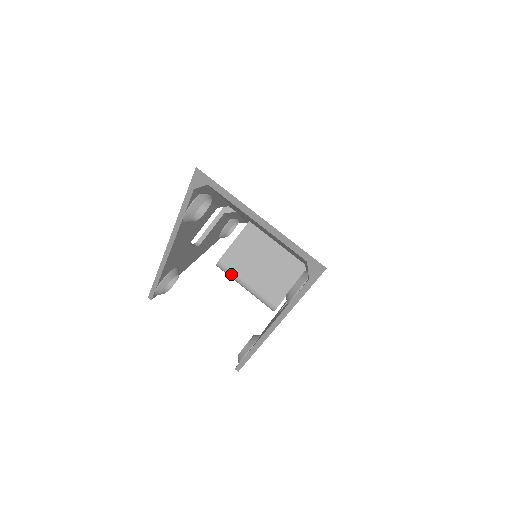
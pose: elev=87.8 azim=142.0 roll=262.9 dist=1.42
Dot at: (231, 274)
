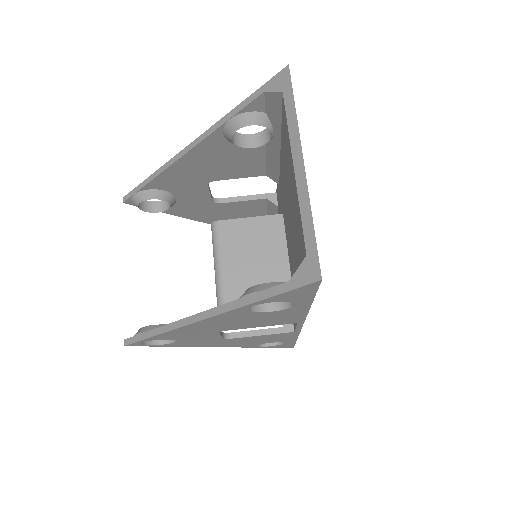
Dot at: (216, 244)
